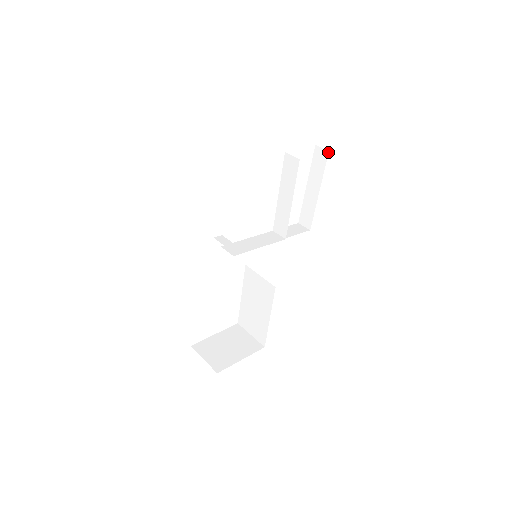
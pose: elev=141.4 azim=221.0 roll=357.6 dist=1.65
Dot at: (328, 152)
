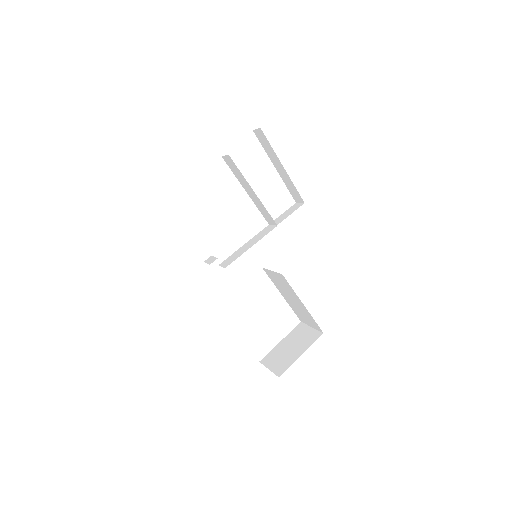
Dot at: (260, 129)
